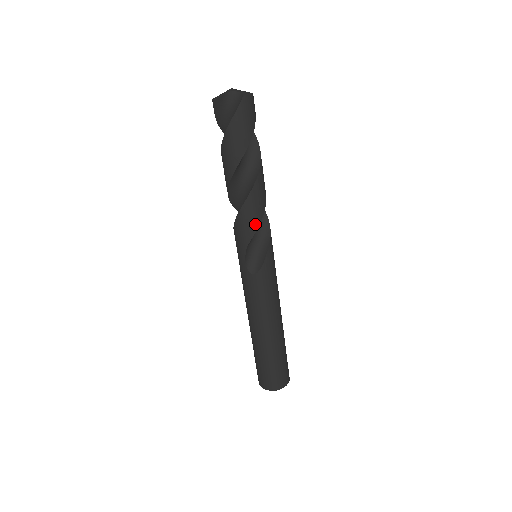
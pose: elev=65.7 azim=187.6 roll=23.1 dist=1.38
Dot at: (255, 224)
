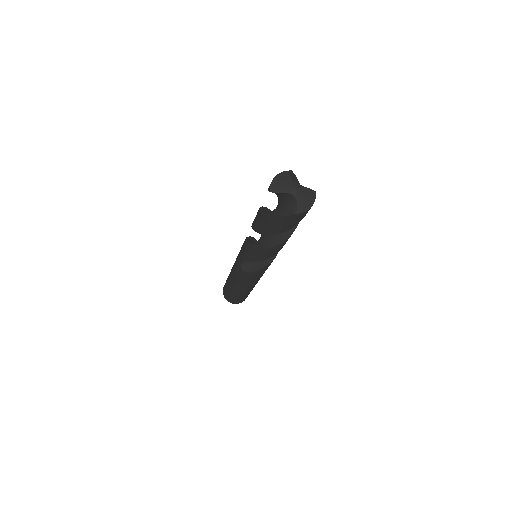
Dot at: (259, 259)
